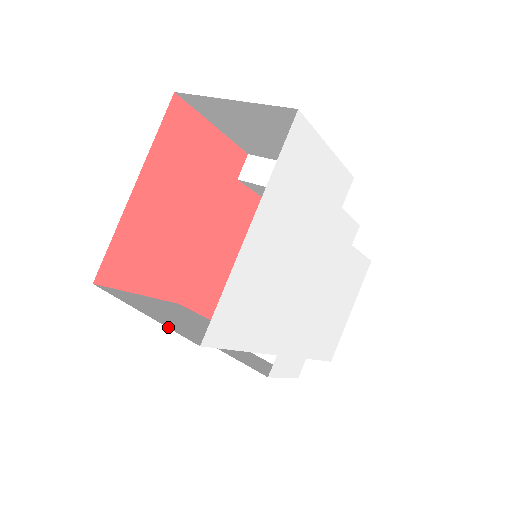
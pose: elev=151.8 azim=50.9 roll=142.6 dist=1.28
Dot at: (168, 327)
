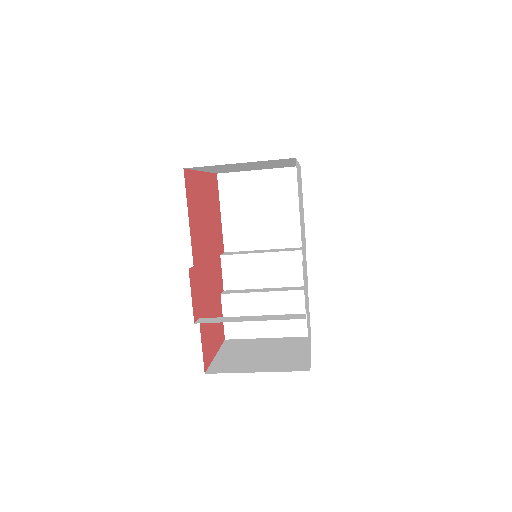
Dot at: occluded
